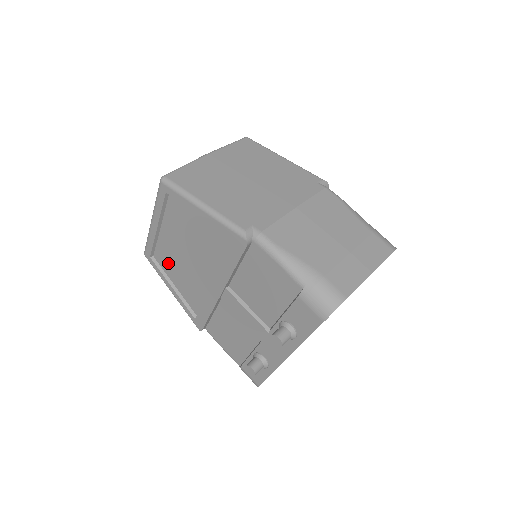
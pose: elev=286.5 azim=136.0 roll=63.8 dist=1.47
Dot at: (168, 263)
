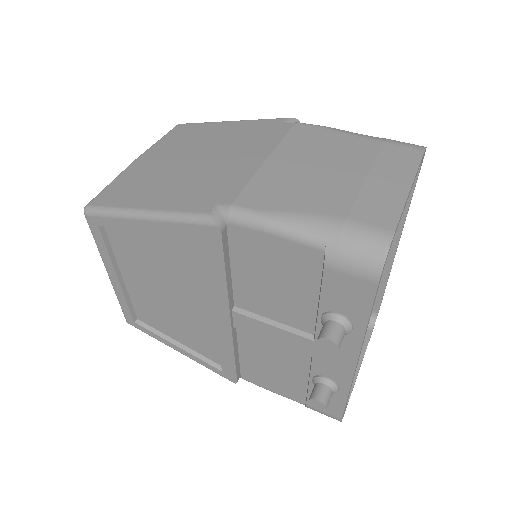
Dot at: (156, 318)
